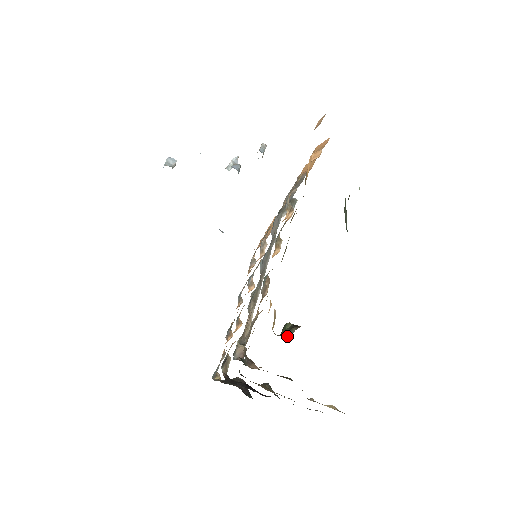
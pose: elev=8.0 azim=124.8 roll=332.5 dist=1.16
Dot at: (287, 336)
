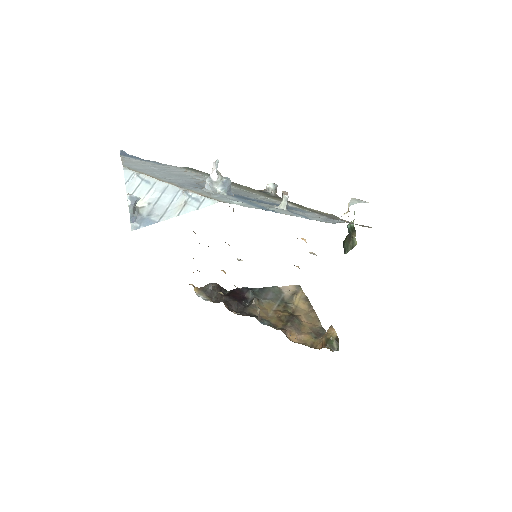
Dot at: (338, 350)
